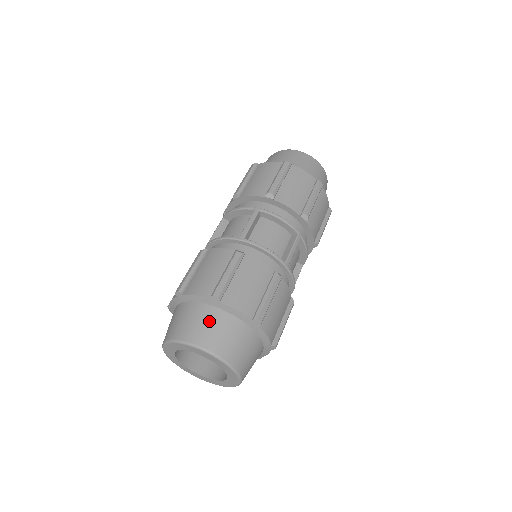
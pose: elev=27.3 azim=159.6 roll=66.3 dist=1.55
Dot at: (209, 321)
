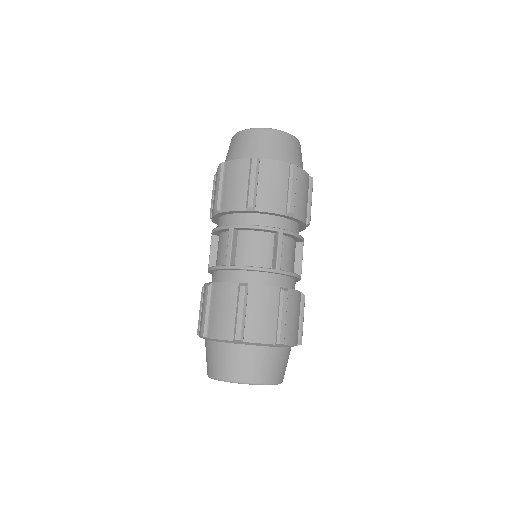
Dot at: (273, 361)
